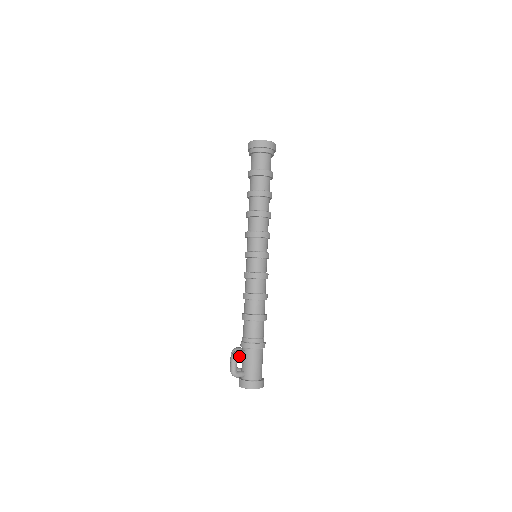
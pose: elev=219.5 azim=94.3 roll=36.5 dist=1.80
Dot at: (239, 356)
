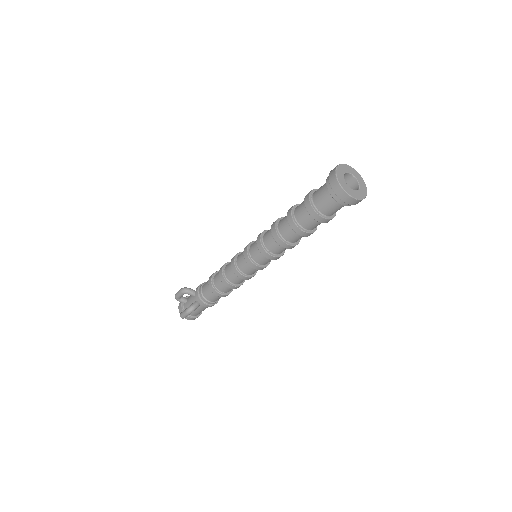
Dot at: occluded
